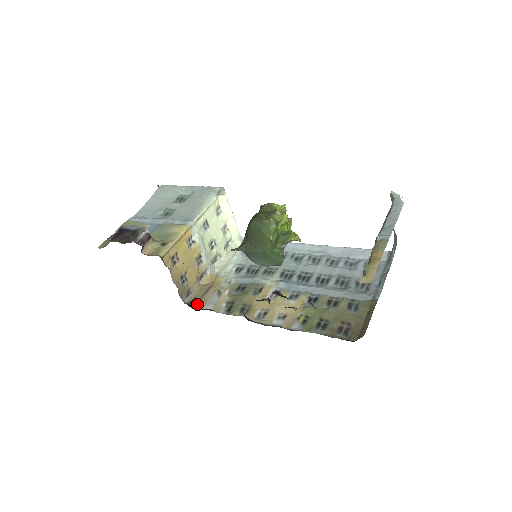
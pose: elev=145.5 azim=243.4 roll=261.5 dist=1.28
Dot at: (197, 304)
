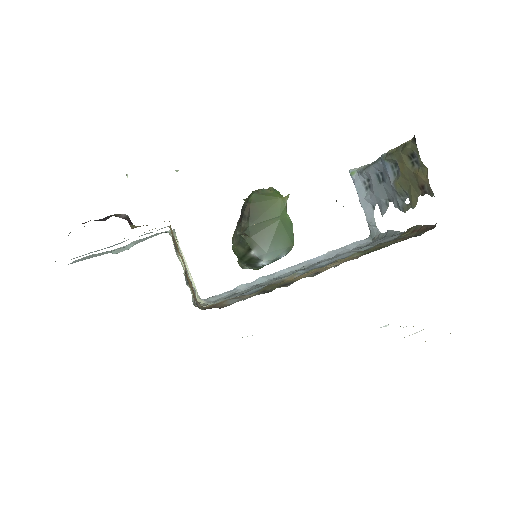
Dot at: occluded
